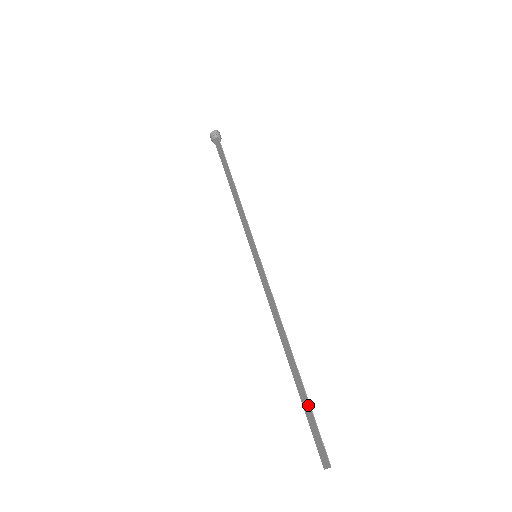
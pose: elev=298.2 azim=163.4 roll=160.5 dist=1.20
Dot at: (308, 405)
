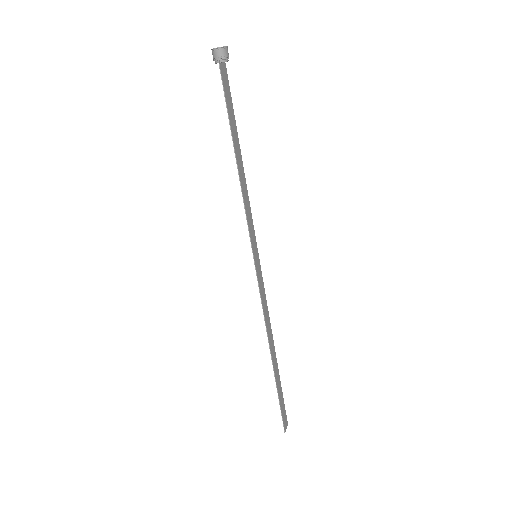
Dot at: (278, 394)
